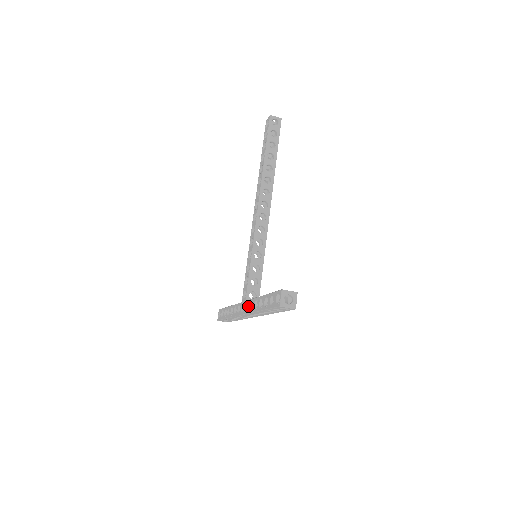
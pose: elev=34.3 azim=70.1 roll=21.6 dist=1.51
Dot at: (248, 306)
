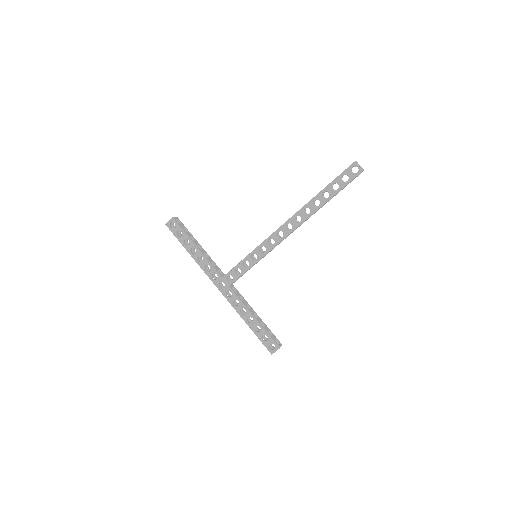
Dot at: (232, 297)
